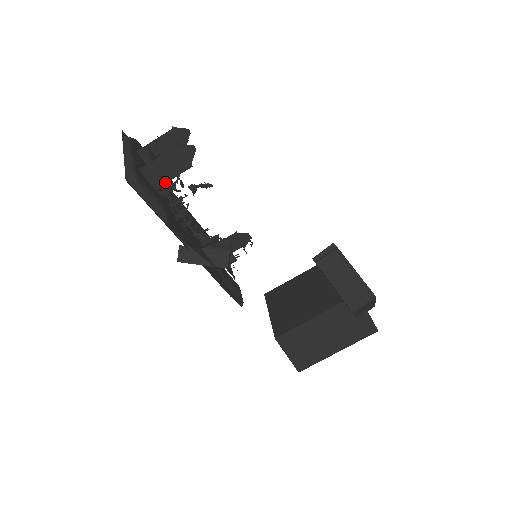
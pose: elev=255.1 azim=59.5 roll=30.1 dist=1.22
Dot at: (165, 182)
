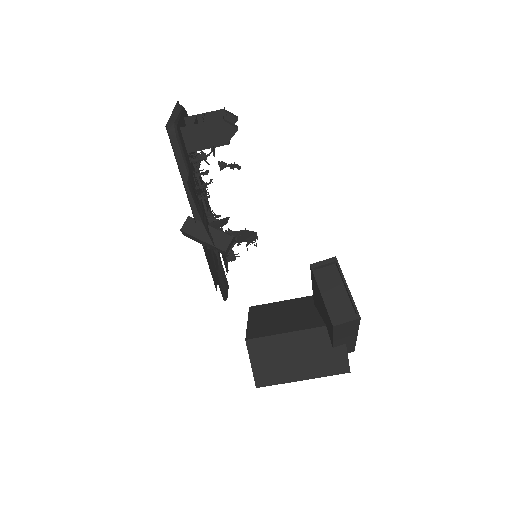
Dot at: (199, 150)
